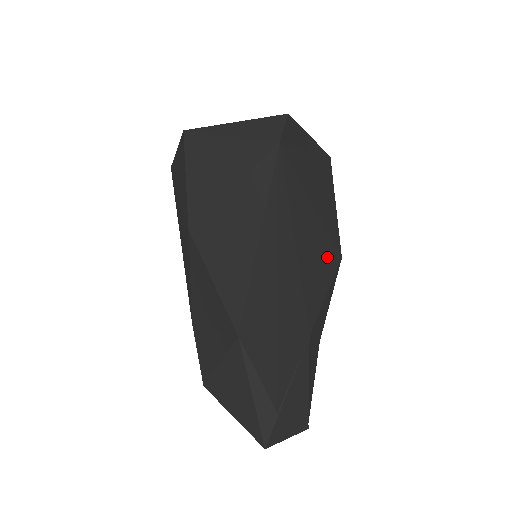
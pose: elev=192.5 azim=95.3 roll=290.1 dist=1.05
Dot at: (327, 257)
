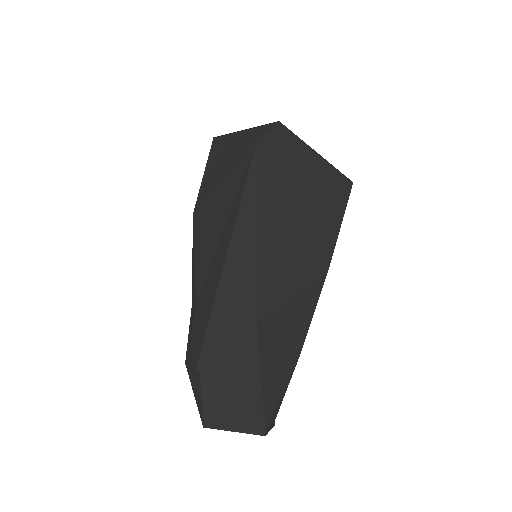
Dot at: (304, 260)
